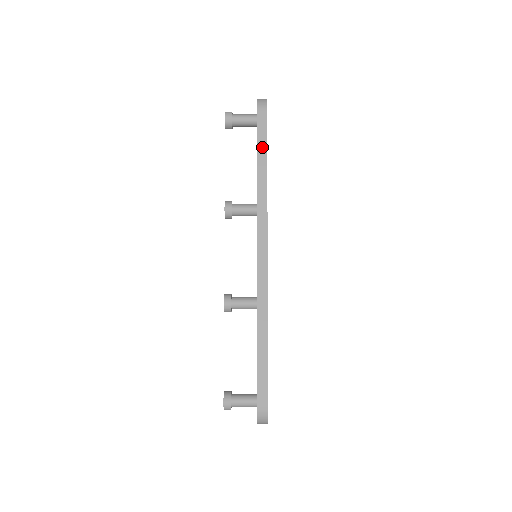
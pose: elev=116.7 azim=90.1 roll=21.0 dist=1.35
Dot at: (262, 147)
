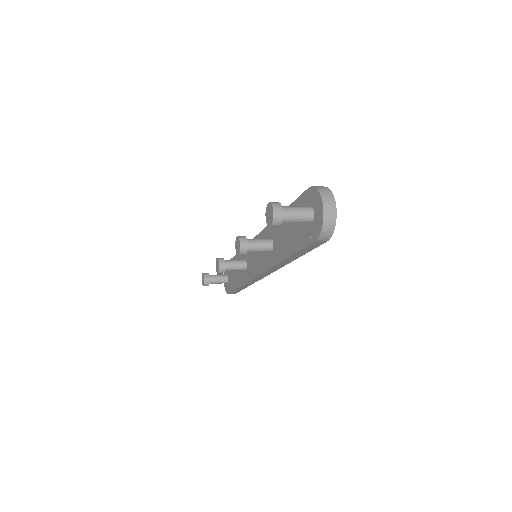
Dot at: occluded
